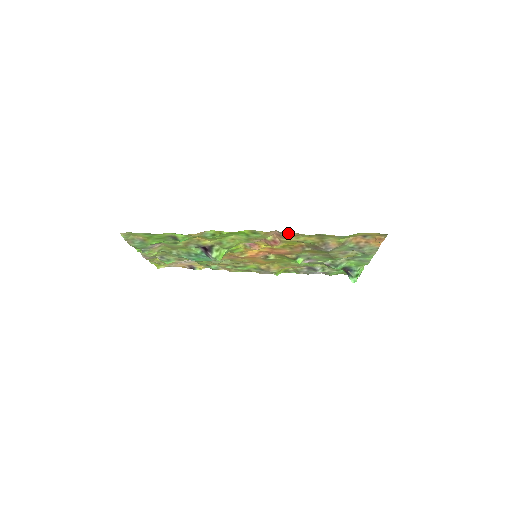
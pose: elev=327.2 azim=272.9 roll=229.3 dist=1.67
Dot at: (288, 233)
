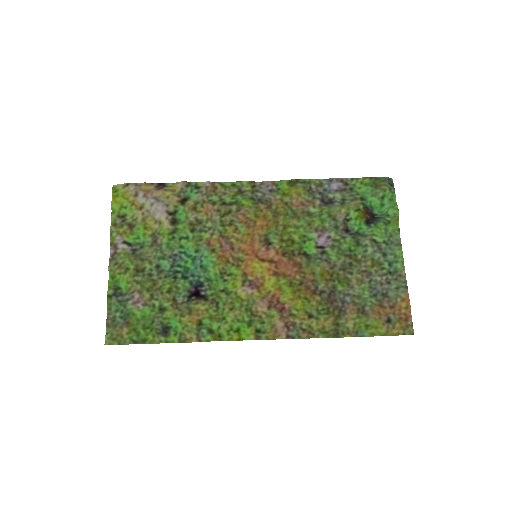
Dot at: (298, 336)
